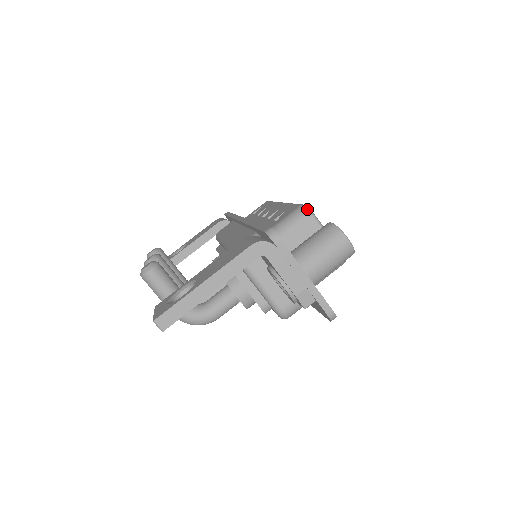
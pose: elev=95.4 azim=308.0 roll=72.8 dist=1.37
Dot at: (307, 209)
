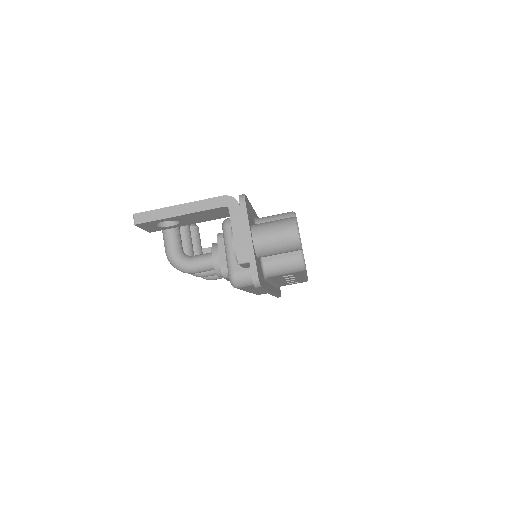
Dot at: (293, 213)
